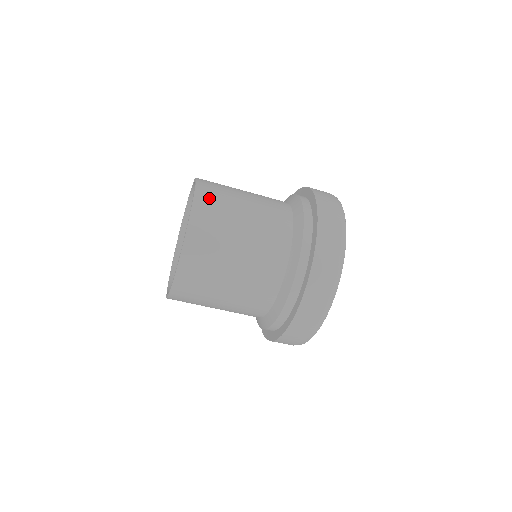
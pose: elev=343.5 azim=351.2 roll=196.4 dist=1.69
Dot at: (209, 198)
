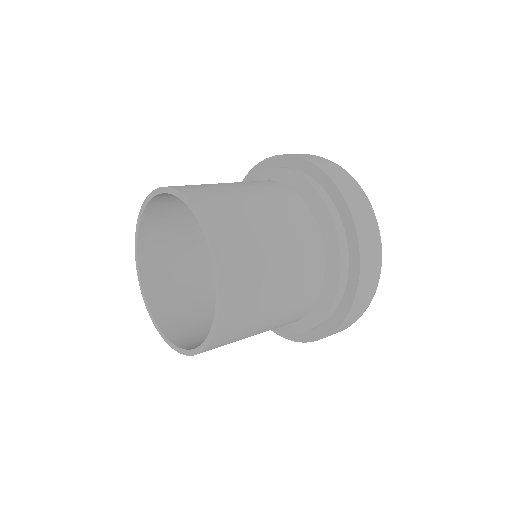
Dot at: (210, 203)
